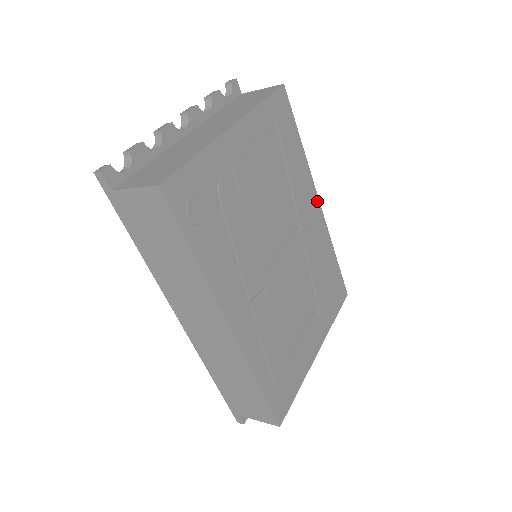
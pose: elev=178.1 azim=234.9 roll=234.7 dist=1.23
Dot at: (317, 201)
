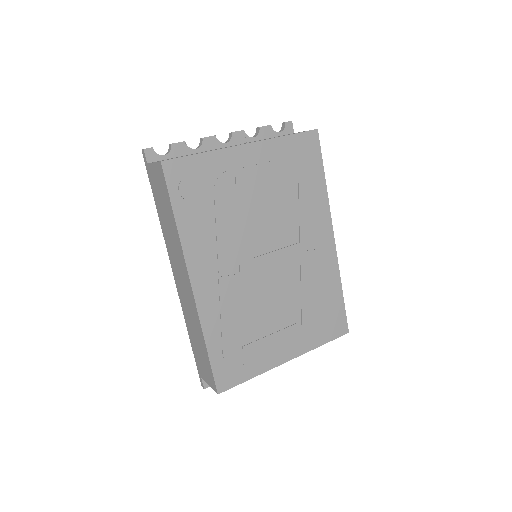
Dot at: (331, 233)
